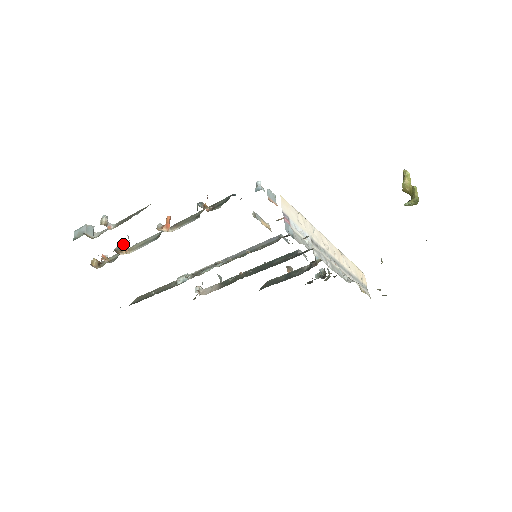
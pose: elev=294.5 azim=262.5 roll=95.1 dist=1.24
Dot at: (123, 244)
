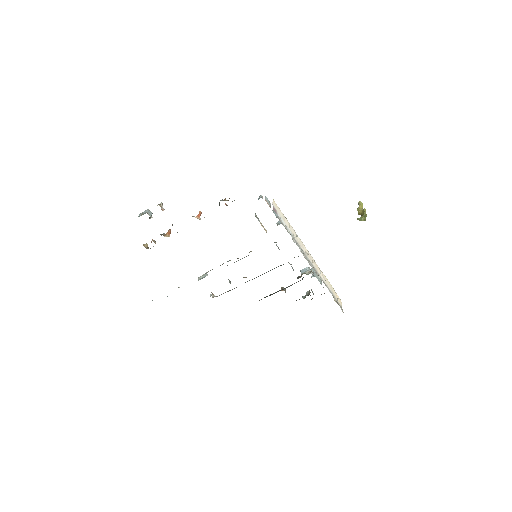
Dot at: occluded
